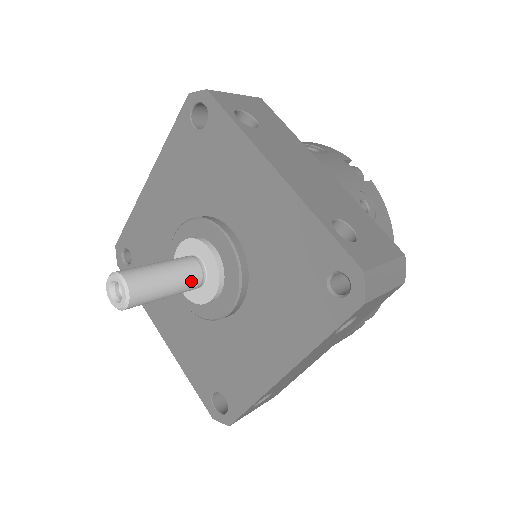
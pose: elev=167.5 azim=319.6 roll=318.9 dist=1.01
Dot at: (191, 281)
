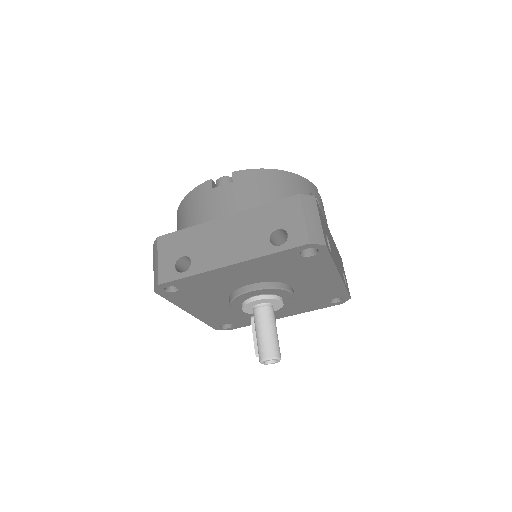
Dot at: occluded
